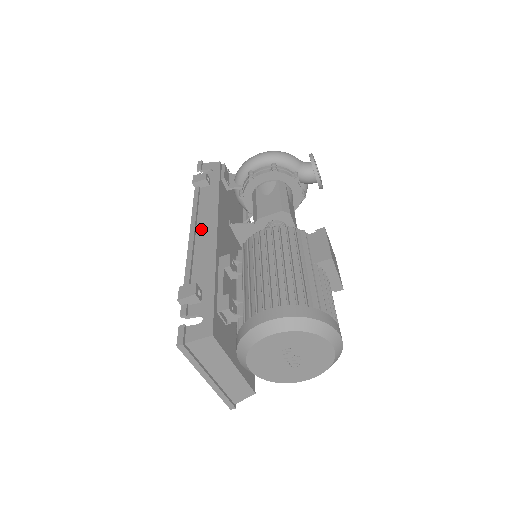
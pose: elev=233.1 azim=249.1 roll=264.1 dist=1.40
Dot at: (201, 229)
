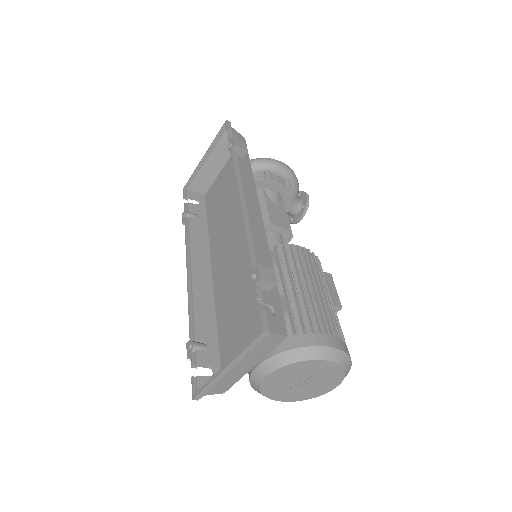
Dot at: (248, 204)
